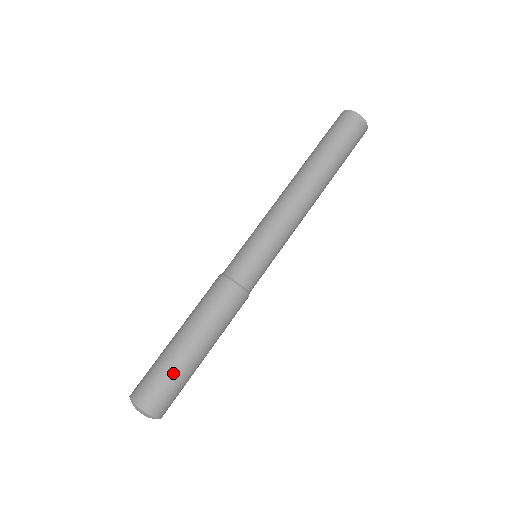
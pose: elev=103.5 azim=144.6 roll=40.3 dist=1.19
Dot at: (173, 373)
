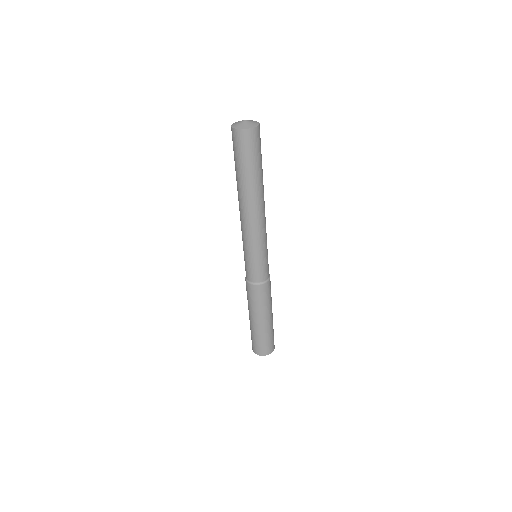
Dot at: (270, 334)
